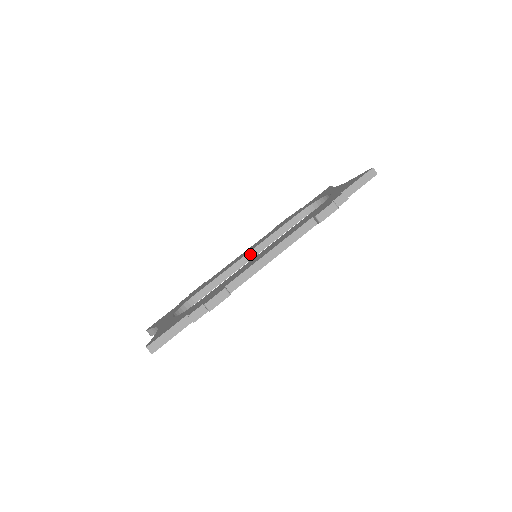
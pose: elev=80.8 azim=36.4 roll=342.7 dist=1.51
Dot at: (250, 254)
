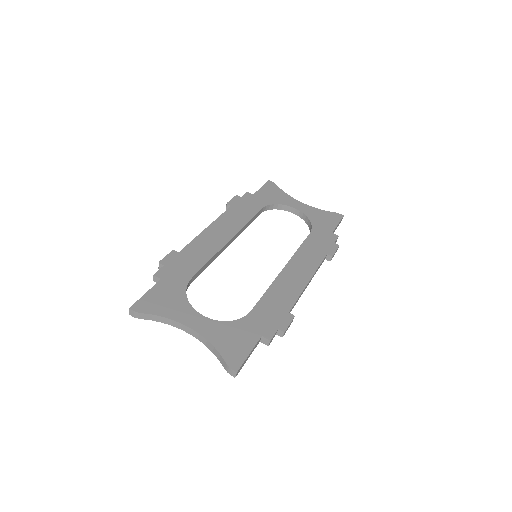
Dot at: (231, 240)
